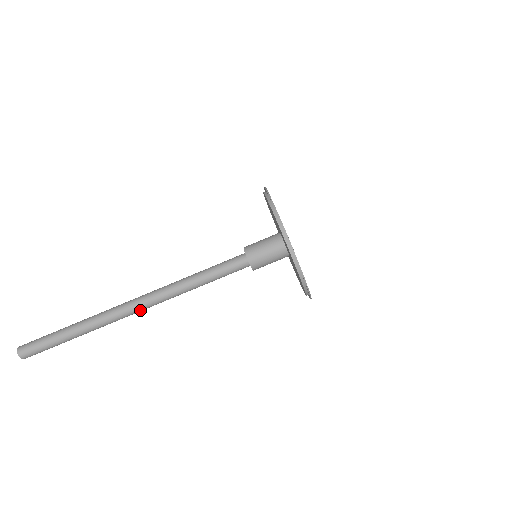
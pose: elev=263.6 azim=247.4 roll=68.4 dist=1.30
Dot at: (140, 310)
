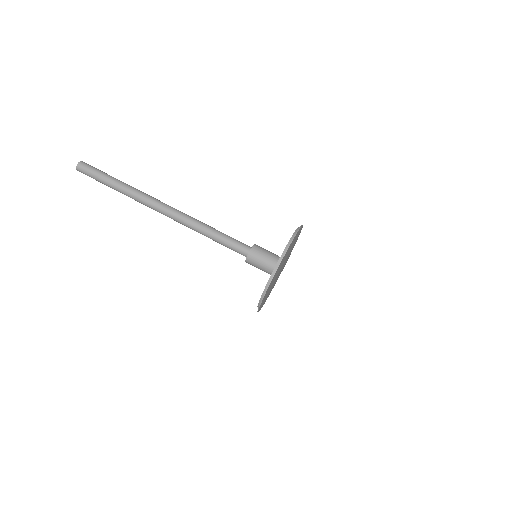
Dot at: (165, 210)
